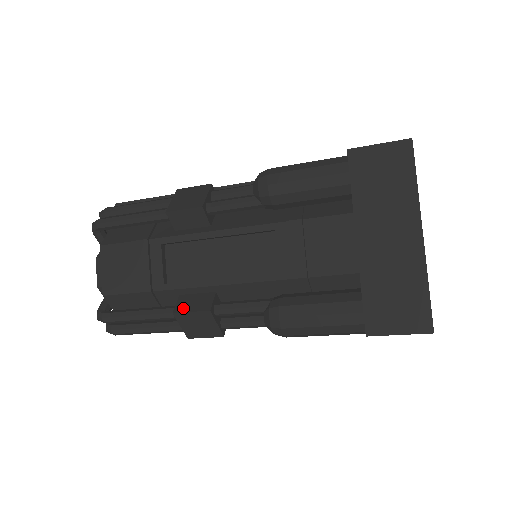
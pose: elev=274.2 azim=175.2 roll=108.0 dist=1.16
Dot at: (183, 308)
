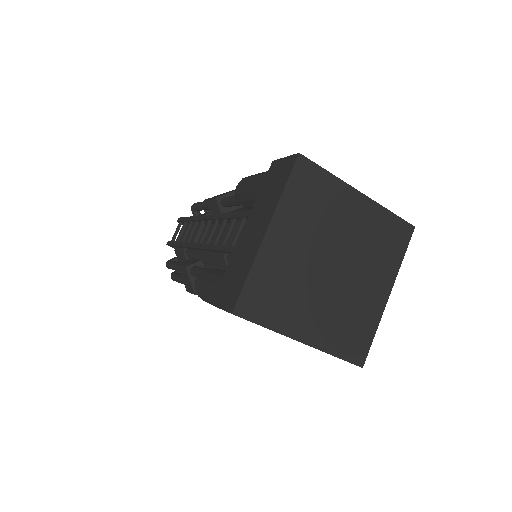
Dot at: occluded
